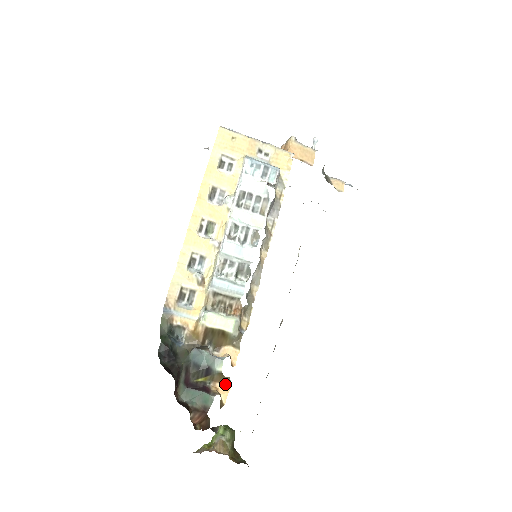
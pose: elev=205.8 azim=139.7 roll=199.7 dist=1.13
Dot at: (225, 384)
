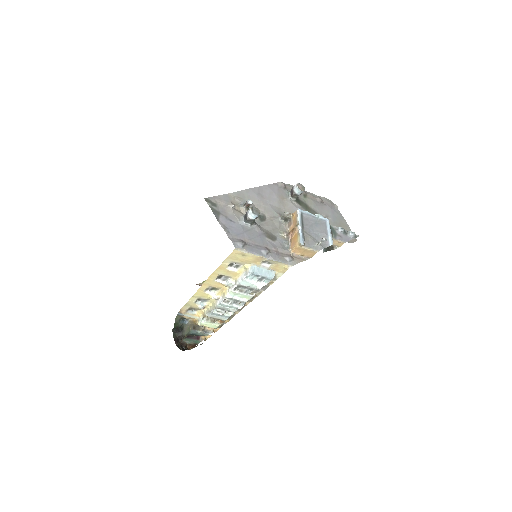
Dot at: (209, 335)
